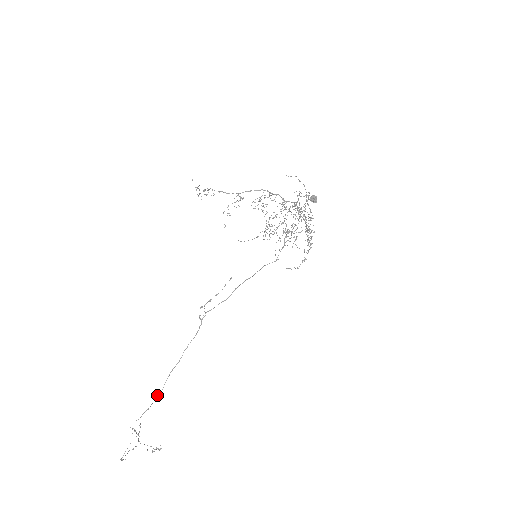
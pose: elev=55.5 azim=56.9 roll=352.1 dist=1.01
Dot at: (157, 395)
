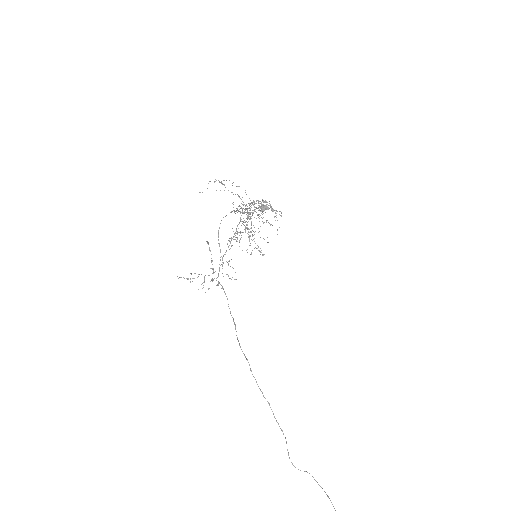
Dot at: (250, 370)
